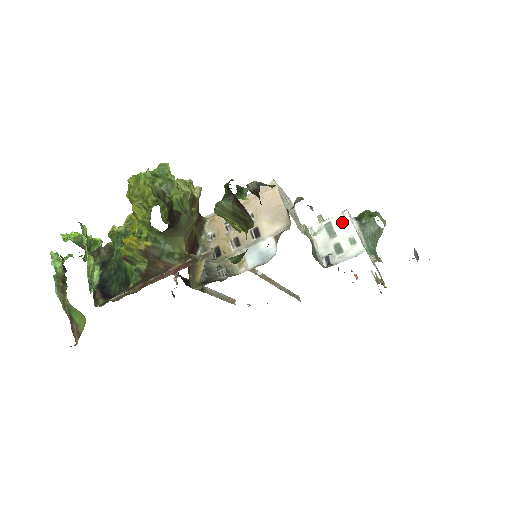
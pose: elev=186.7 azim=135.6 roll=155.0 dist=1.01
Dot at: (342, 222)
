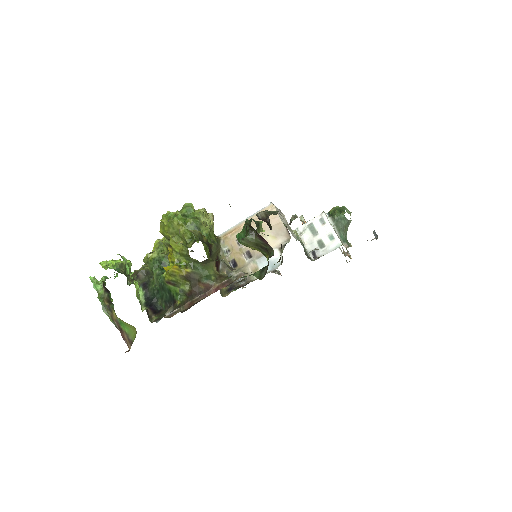
Dot at: (321, 222)
